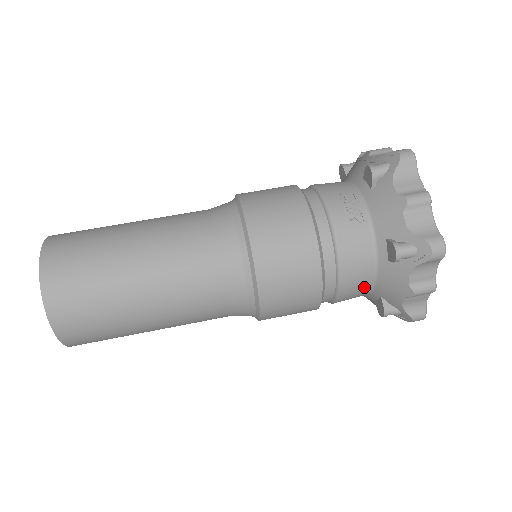
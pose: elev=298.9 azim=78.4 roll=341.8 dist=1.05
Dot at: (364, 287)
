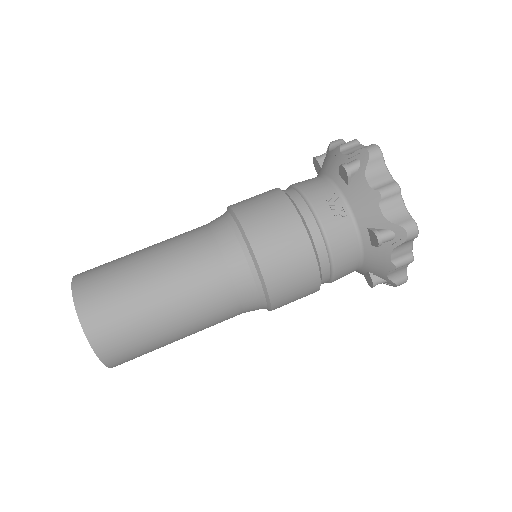
Dot at: (354, 267)
